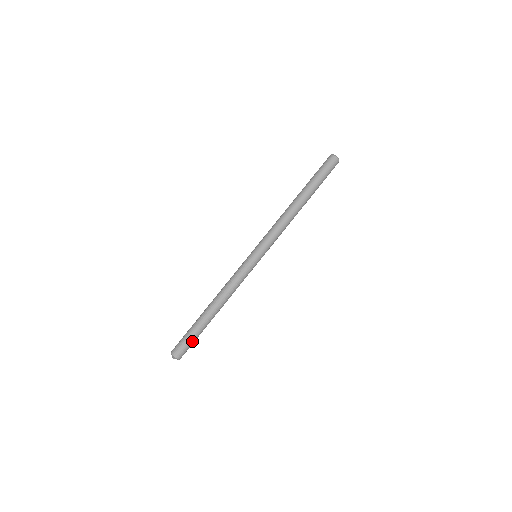
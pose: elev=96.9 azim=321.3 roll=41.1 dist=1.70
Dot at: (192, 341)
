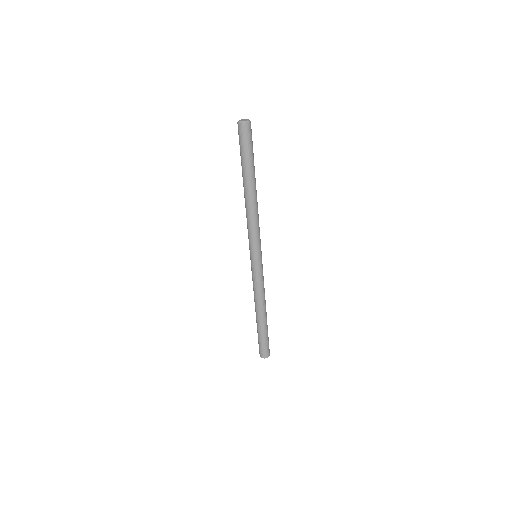
Dot at: (268, 339)
